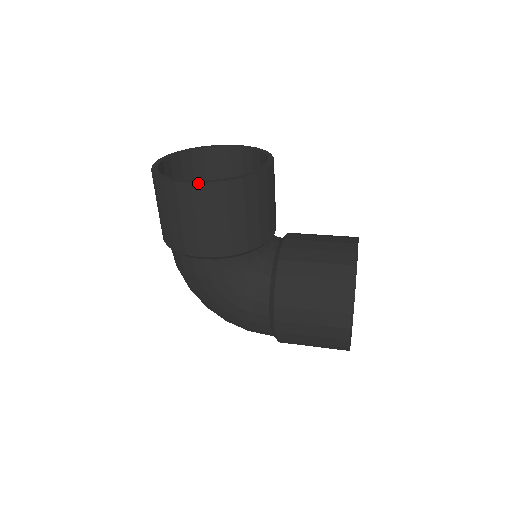
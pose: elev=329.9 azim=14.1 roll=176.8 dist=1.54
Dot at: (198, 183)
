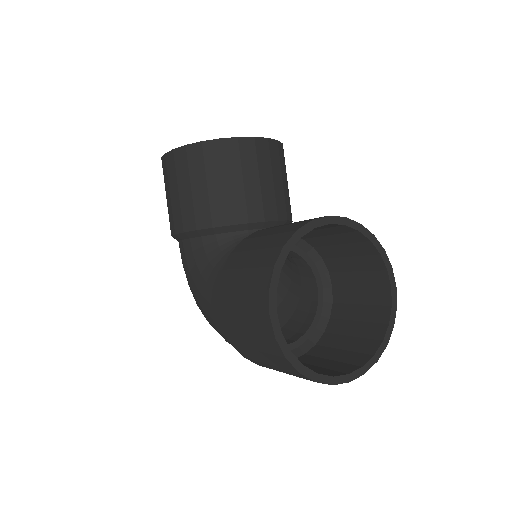
Dot at: (168, 152)
